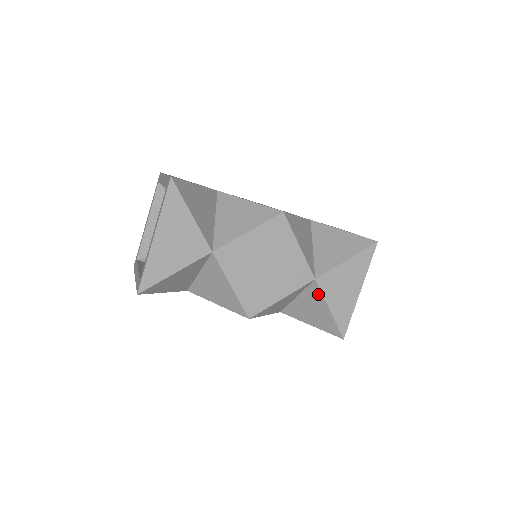
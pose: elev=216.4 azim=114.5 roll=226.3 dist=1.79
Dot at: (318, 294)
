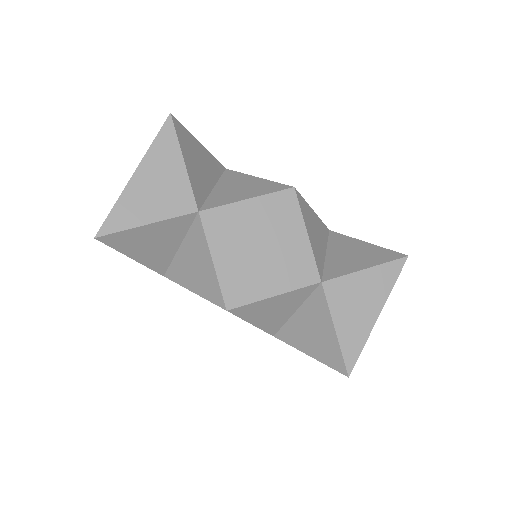
Dot at: (323, 305)
